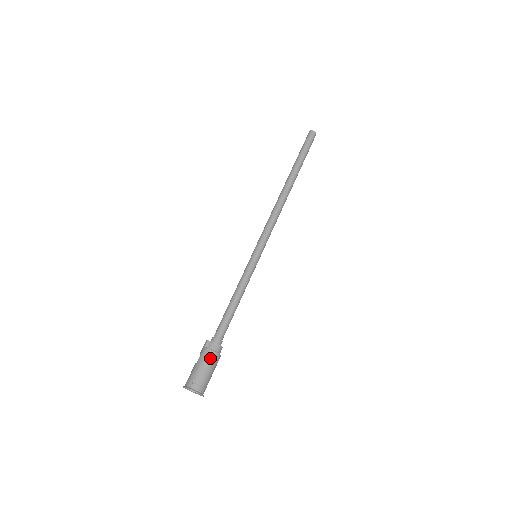
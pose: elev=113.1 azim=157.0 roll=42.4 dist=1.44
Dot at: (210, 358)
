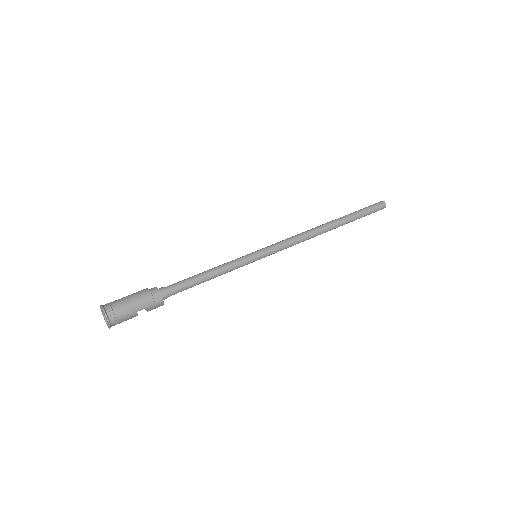
Dot at: (139, 291)
